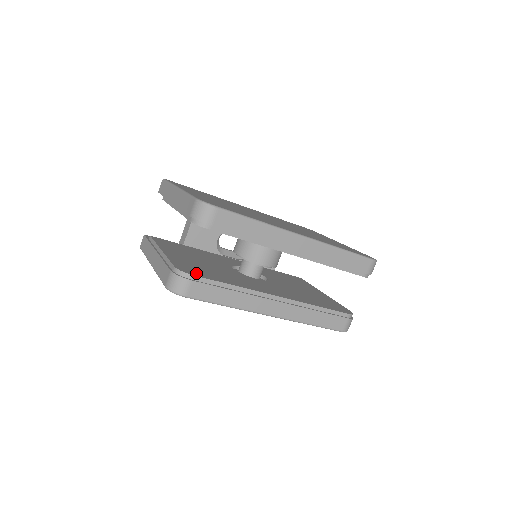
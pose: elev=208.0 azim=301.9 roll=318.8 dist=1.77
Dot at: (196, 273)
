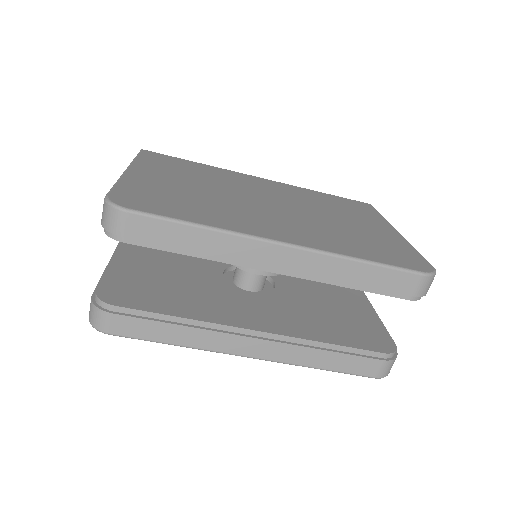
Dot at: (126, 299)
